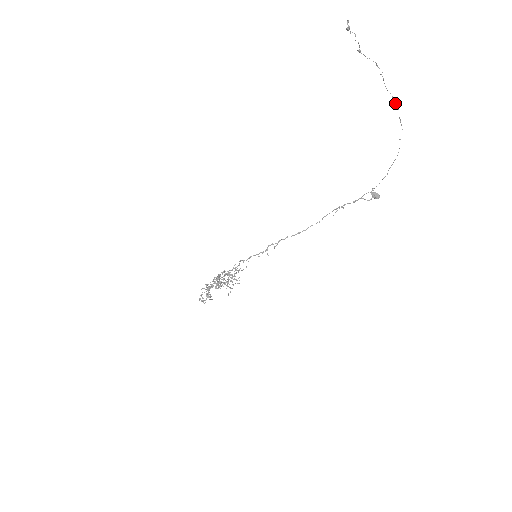
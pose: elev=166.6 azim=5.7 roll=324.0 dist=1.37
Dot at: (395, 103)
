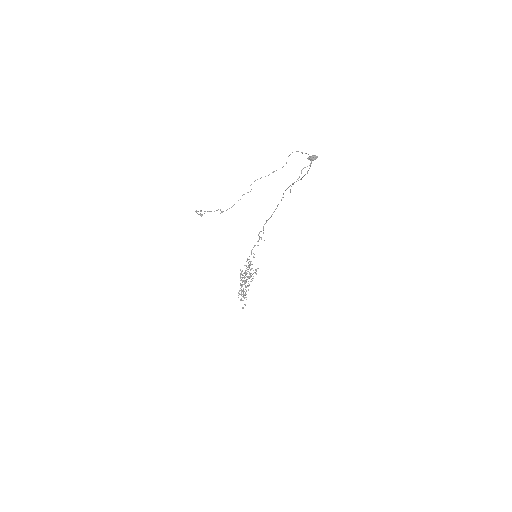
Dot at: occluded
